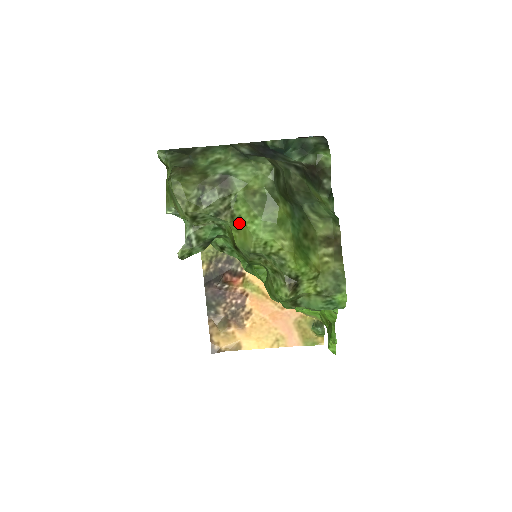
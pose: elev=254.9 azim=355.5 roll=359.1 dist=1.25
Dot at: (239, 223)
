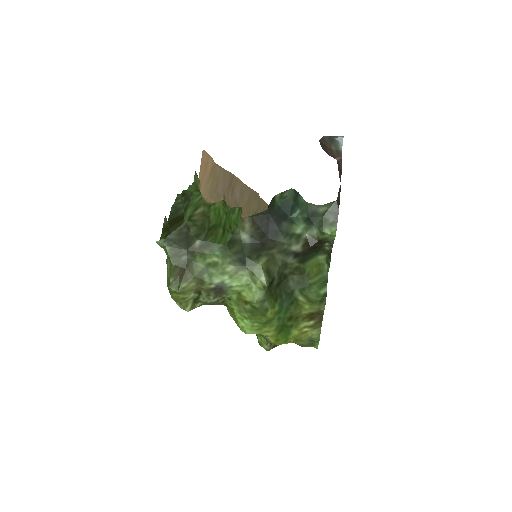
Dot at: (232, 310)
